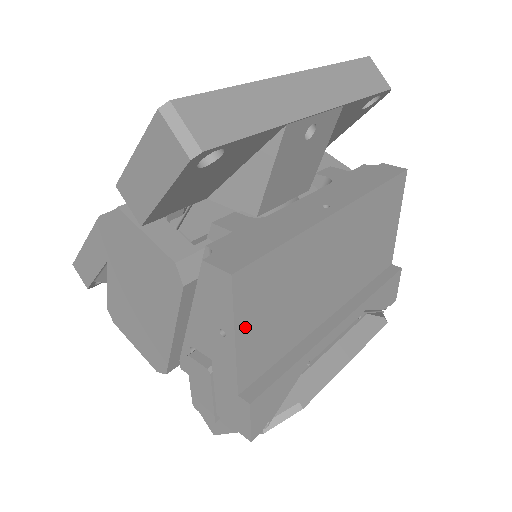
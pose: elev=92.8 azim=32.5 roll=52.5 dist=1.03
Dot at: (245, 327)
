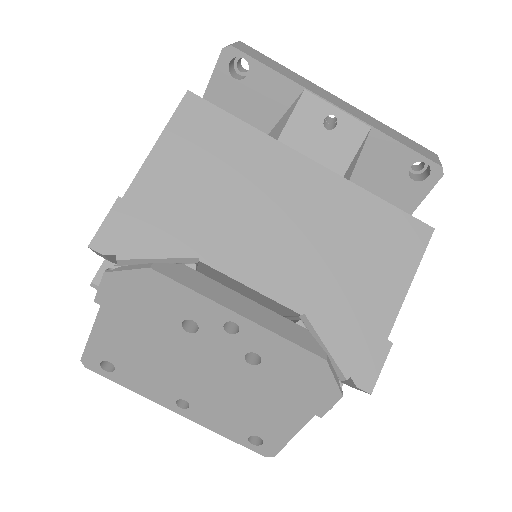
Dot at: (170, 145)
